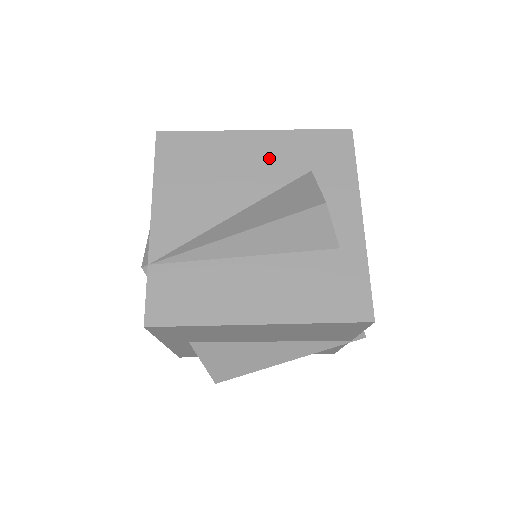
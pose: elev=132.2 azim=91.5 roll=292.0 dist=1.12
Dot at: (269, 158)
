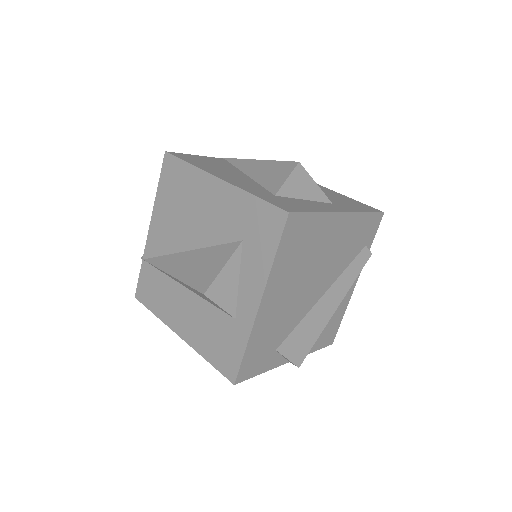
Dot at: (220, 212)
